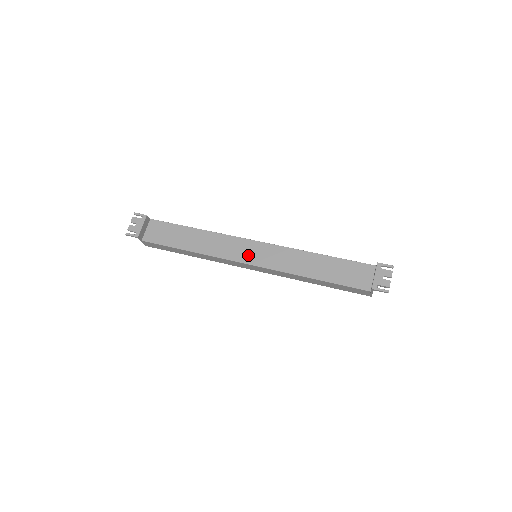
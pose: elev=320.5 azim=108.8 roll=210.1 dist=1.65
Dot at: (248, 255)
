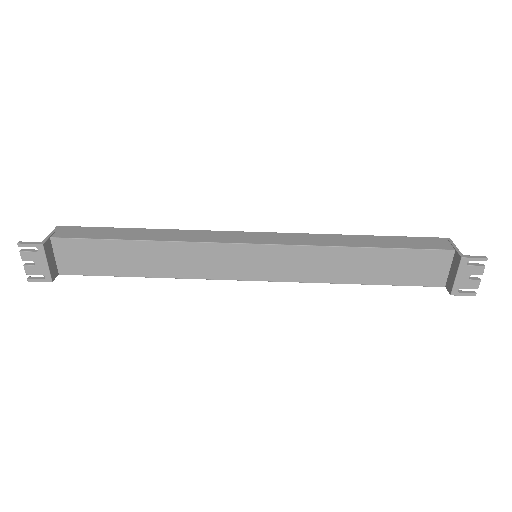
Dot at: (246, 268)
